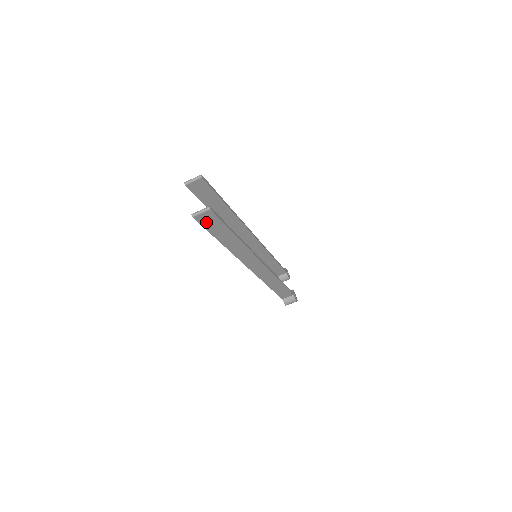
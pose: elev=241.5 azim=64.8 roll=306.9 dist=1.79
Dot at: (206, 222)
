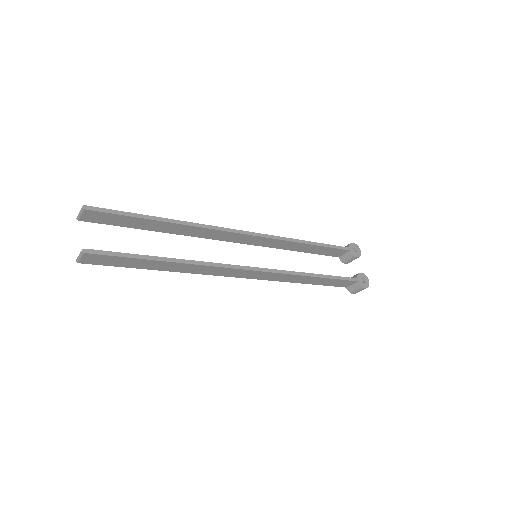
Dot at: (102, 262)
